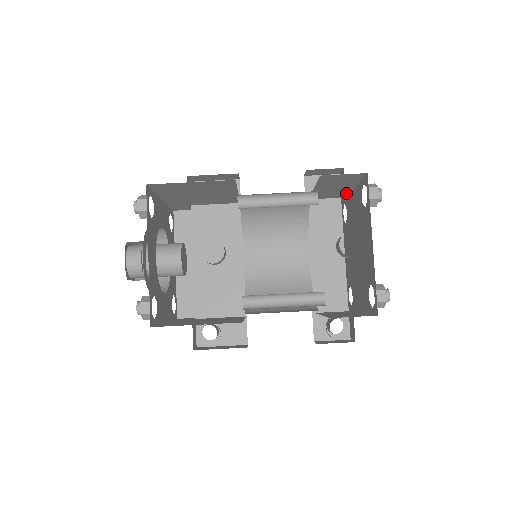
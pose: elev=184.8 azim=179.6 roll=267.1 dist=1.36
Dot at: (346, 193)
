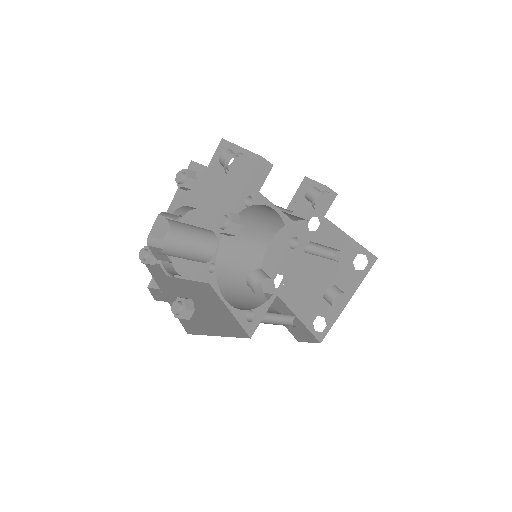
Dot at: occluded
